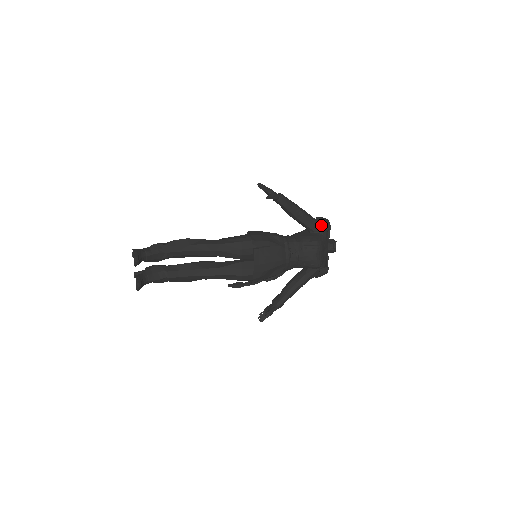
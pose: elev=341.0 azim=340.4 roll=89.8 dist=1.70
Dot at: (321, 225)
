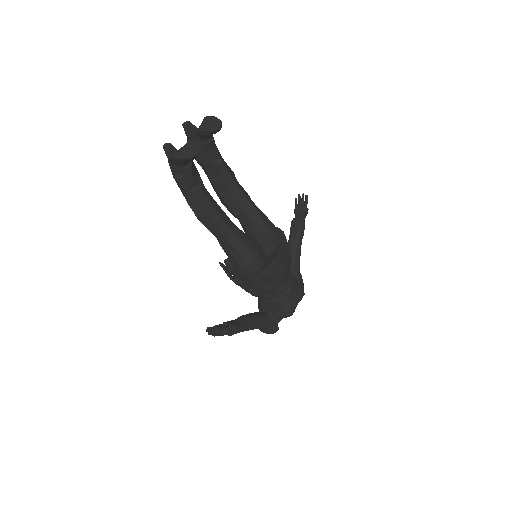
Dot at: (302, 279)
